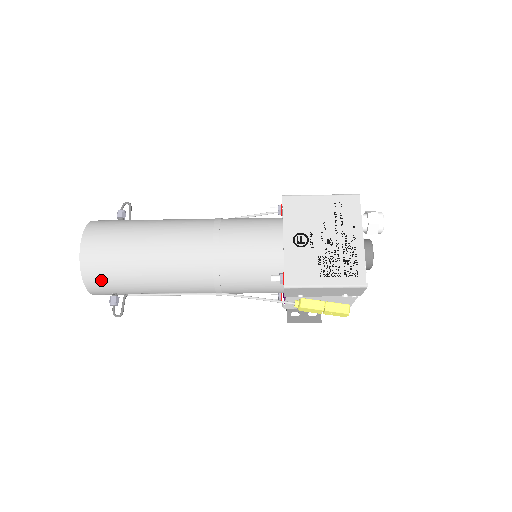
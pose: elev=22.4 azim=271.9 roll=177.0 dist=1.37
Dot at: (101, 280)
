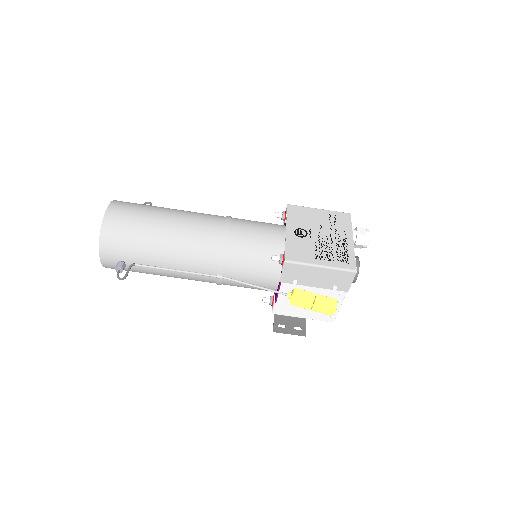
Dot at: (116, 241)
